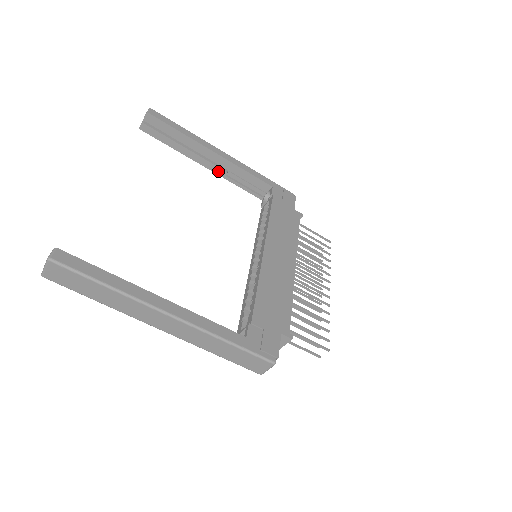
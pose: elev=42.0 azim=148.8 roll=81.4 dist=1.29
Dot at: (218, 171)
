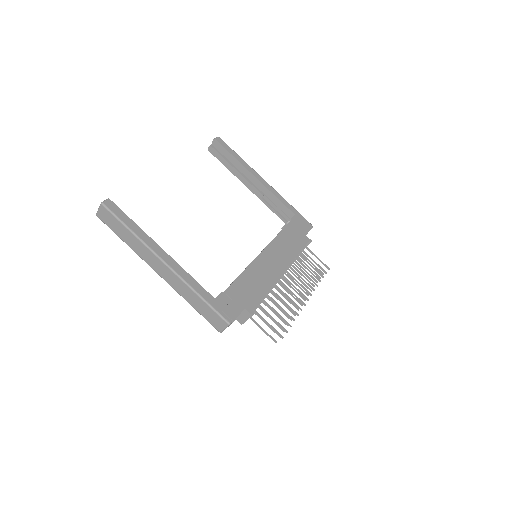
Dot at: (256, 193)
